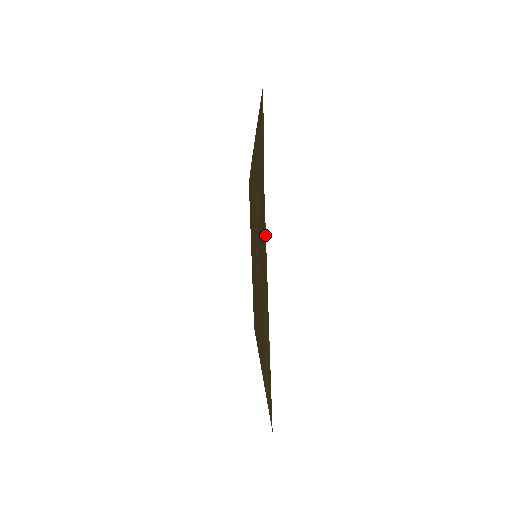
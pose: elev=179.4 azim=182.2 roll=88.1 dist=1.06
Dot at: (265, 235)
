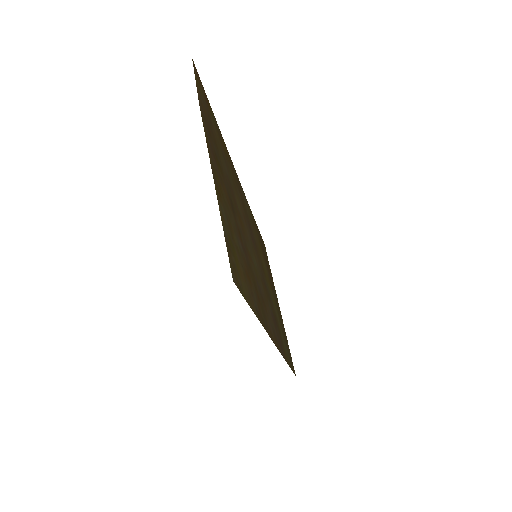
Dot at: (207, 143)
